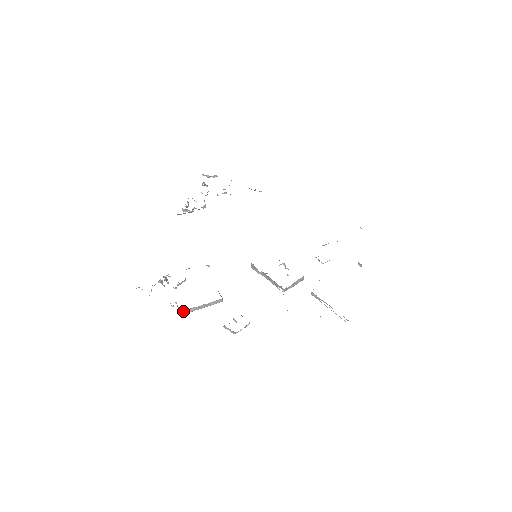
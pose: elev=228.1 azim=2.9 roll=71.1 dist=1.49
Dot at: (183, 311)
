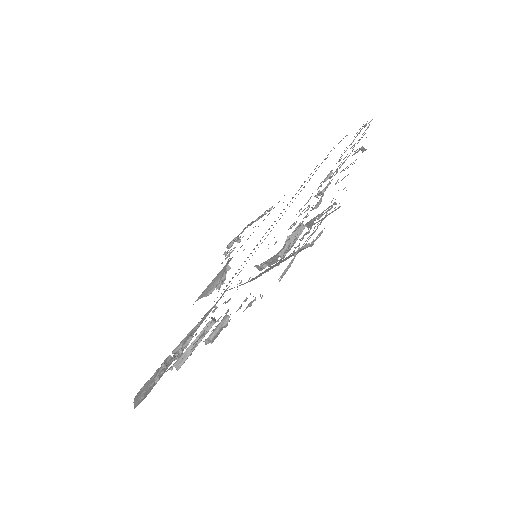
Dot at: (176, 365)
